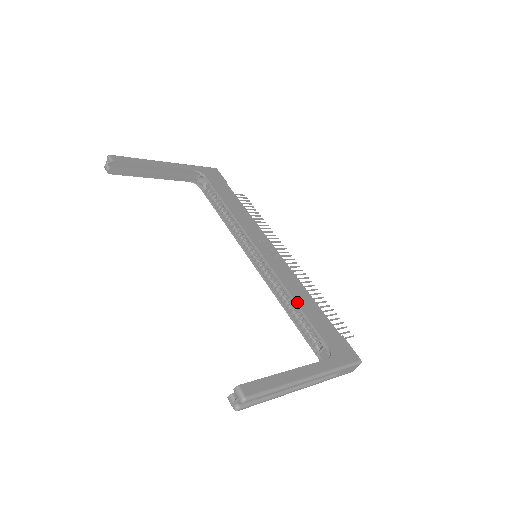
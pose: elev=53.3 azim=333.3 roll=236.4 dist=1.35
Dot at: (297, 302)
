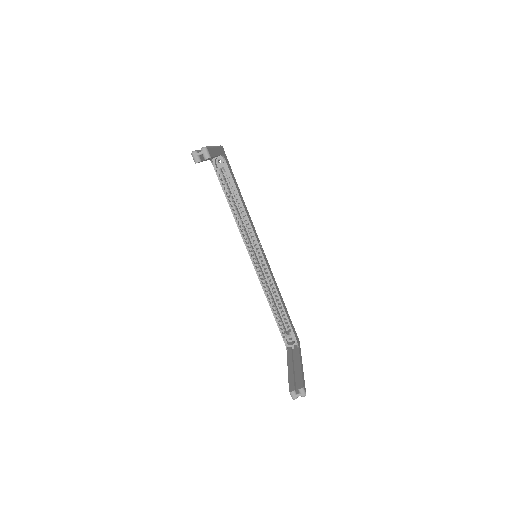
Dot at: (282, 303)
